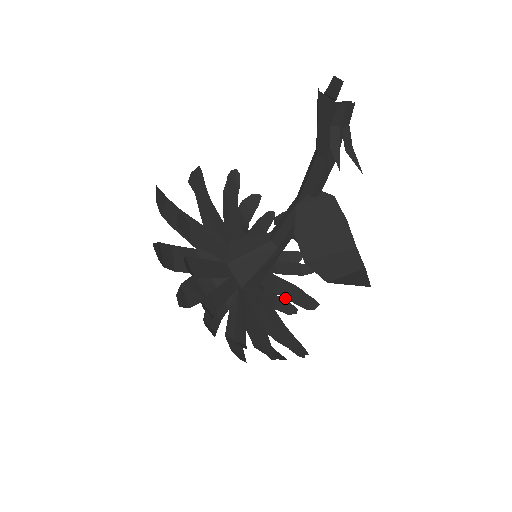
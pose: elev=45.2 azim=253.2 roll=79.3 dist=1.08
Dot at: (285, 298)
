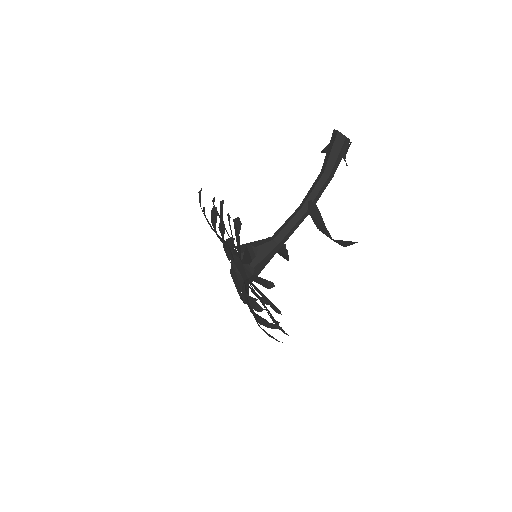
Dot at: occluded
